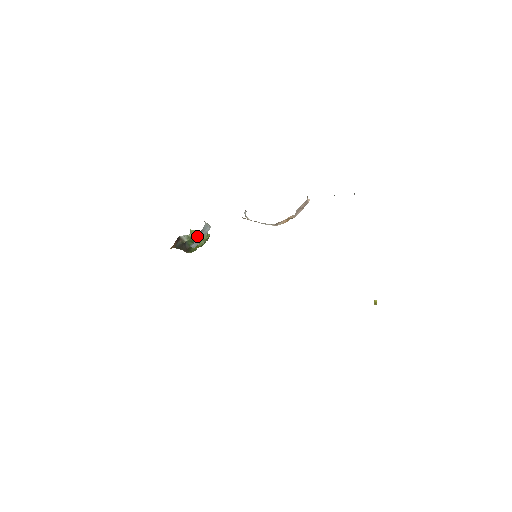
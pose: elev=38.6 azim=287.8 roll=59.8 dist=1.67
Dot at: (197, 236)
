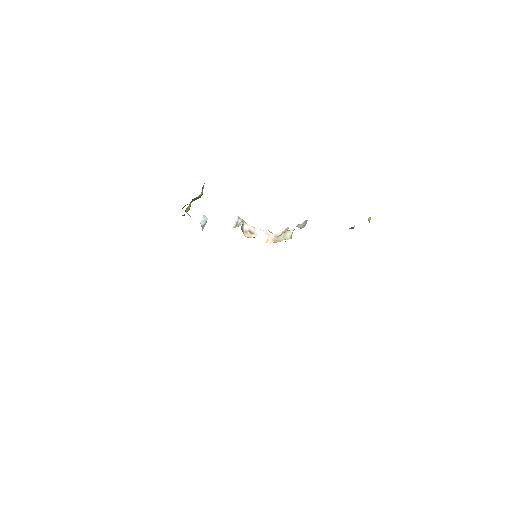
Dot at: occluded
